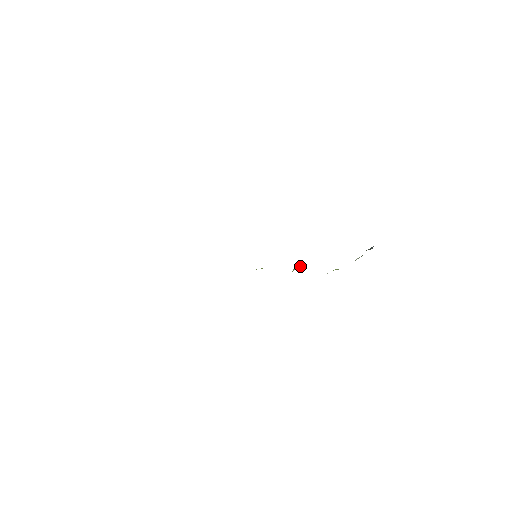
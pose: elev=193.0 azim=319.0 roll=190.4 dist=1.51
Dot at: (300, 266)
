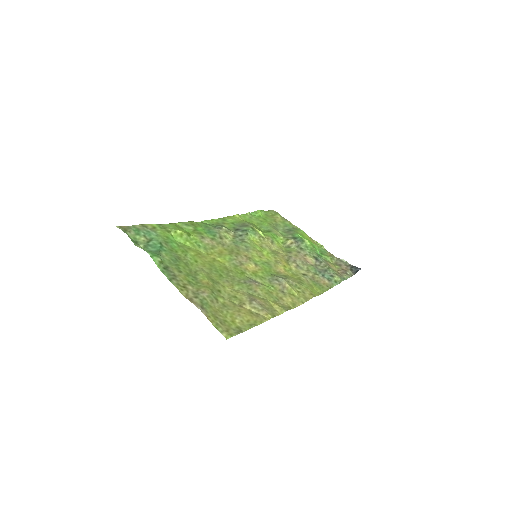
Dot at: (293, 247)
